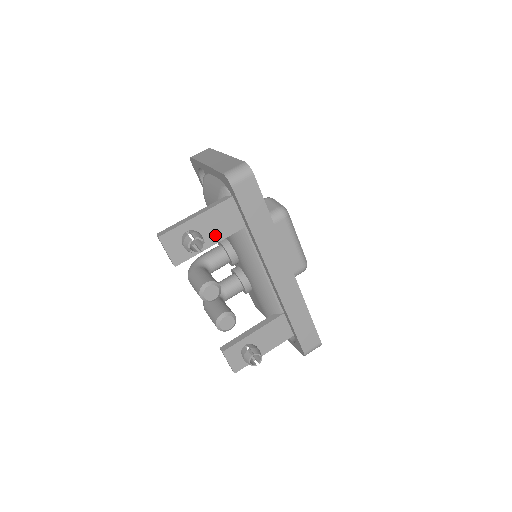
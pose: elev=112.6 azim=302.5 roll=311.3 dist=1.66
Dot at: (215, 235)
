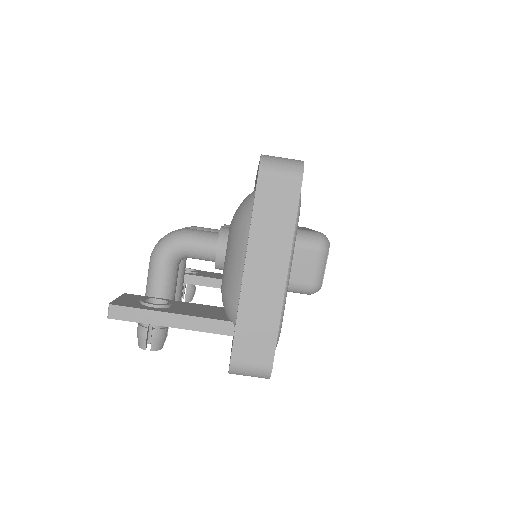
Dot at: occluded
